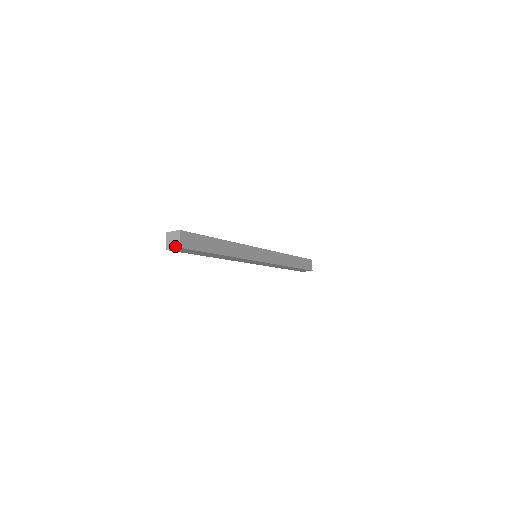
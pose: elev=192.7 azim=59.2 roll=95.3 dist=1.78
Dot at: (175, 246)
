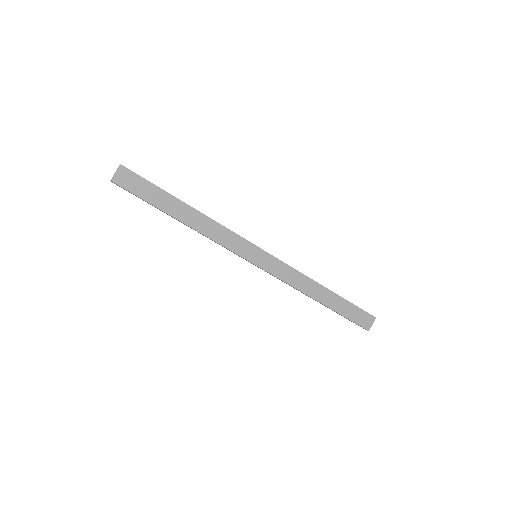
Dot at: occluded
